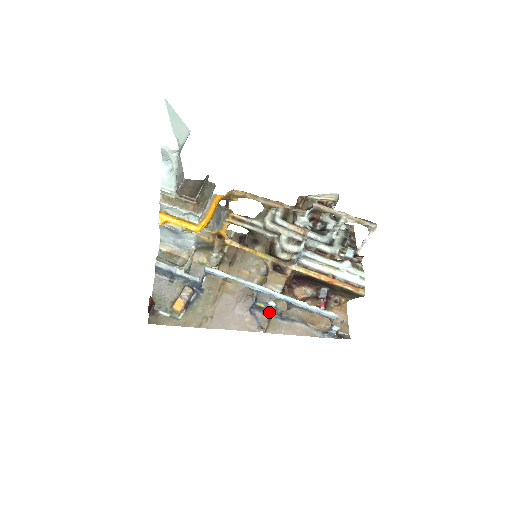
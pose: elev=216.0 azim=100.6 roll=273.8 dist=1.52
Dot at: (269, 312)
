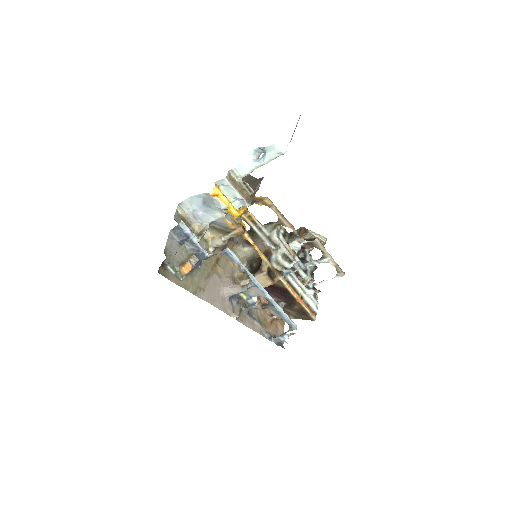
Dot at: (241, 304)
